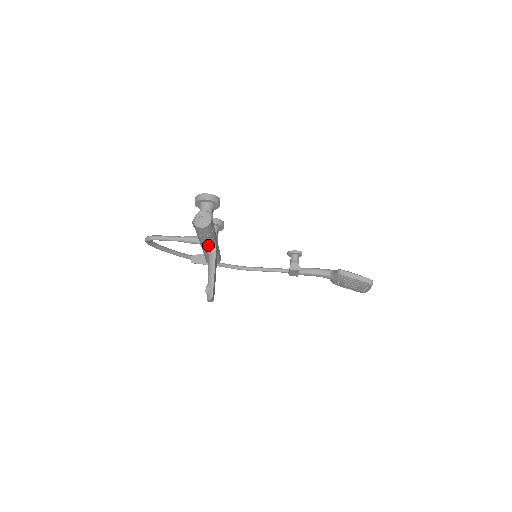
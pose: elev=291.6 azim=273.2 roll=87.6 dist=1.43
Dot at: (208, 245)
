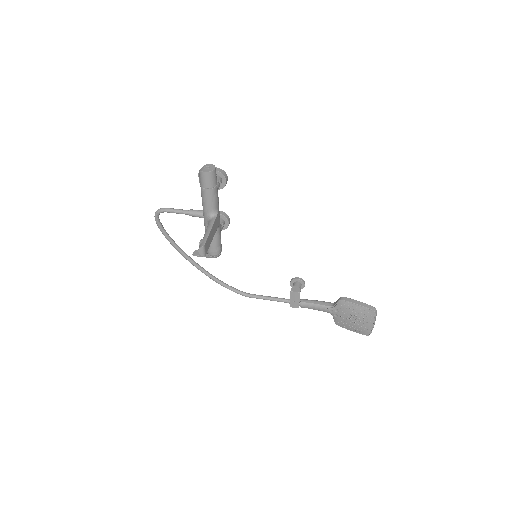
Dot at: (210, 209)
